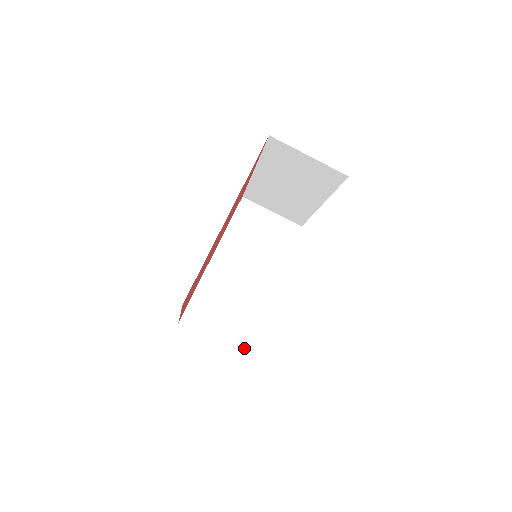
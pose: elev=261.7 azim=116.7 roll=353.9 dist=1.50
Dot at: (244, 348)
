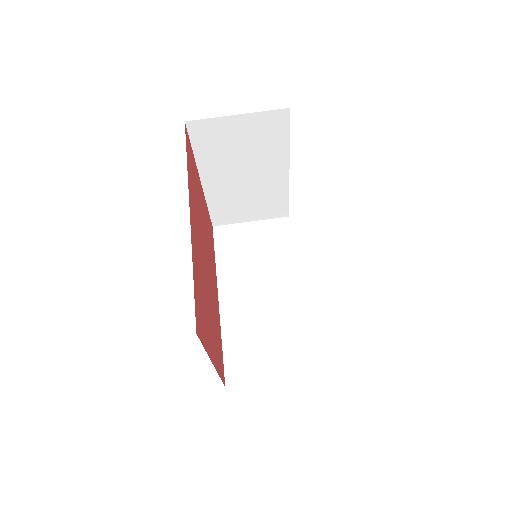
Dot at: (313, 369)
